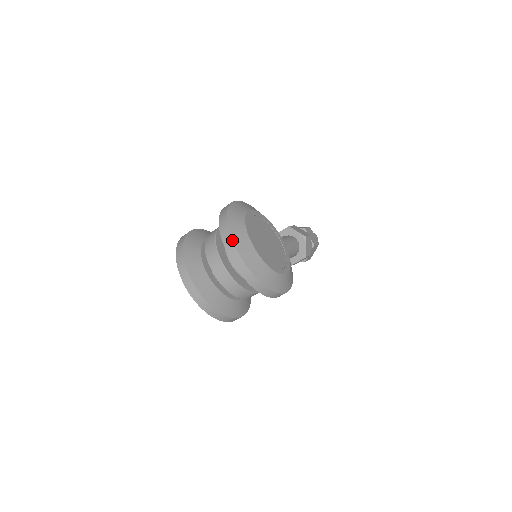
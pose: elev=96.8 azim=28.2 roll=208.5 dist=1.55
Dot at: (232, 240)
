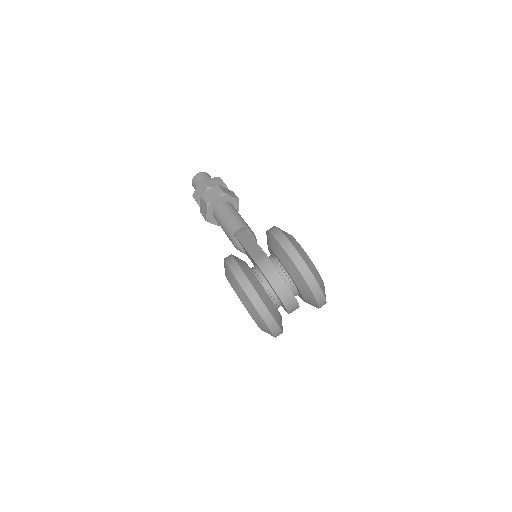
Dot at: (321, 288)
